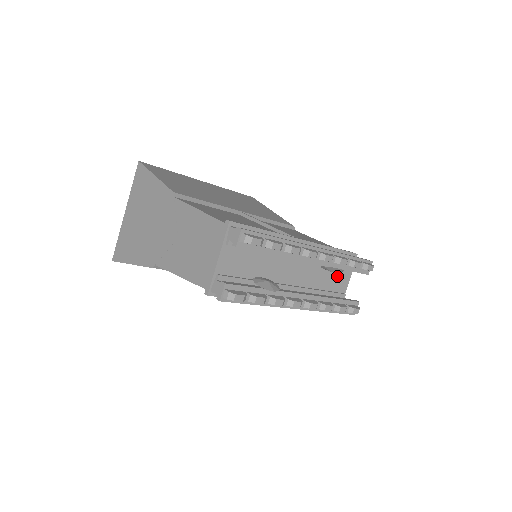
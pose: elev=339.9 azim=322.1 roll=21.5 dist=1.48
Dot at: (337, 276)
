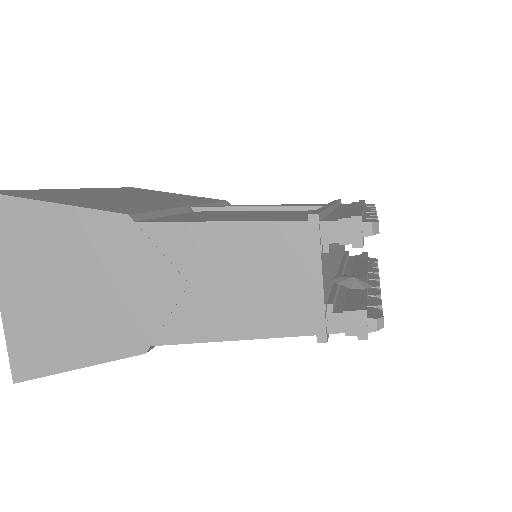
Dot at: occluded
